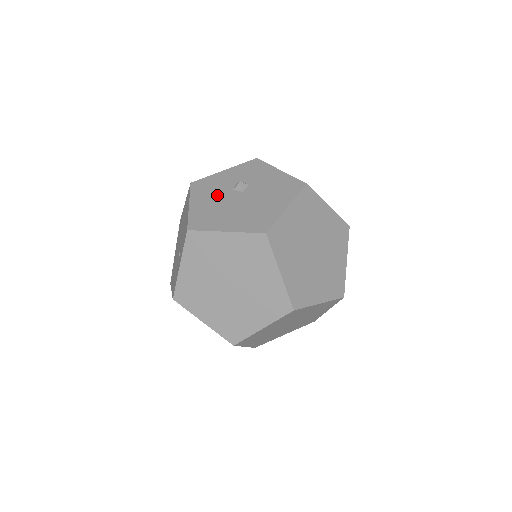
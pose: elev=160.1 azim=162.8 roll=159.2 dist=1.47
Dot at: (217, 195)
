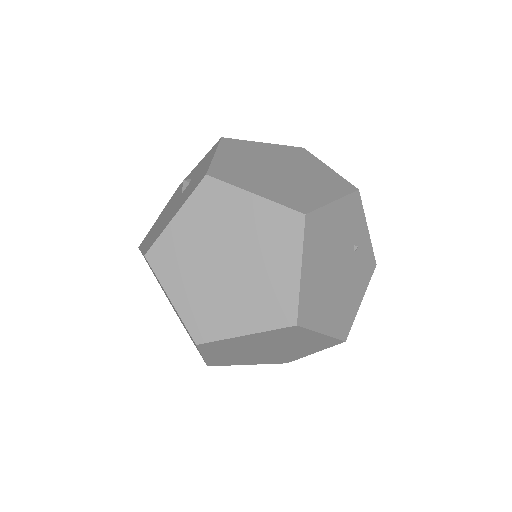
Dot at: (173, 200)
